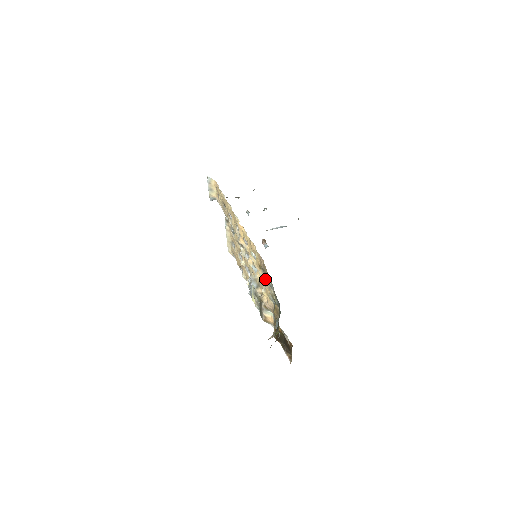
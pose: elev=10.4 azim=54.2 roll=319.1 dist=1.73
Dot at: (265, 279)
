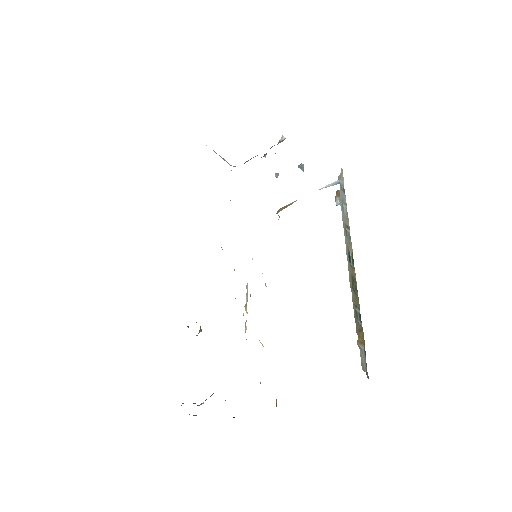
Dot at: occluded
